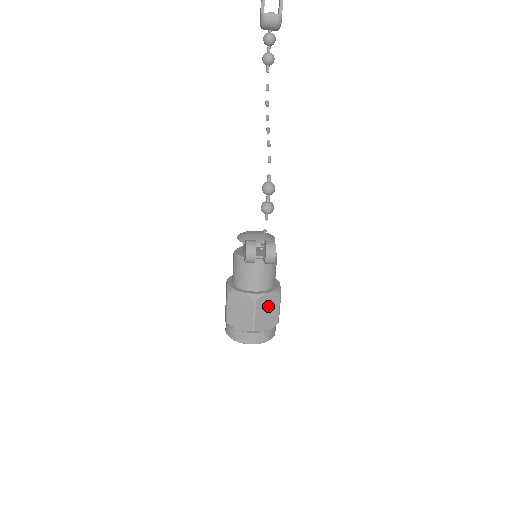
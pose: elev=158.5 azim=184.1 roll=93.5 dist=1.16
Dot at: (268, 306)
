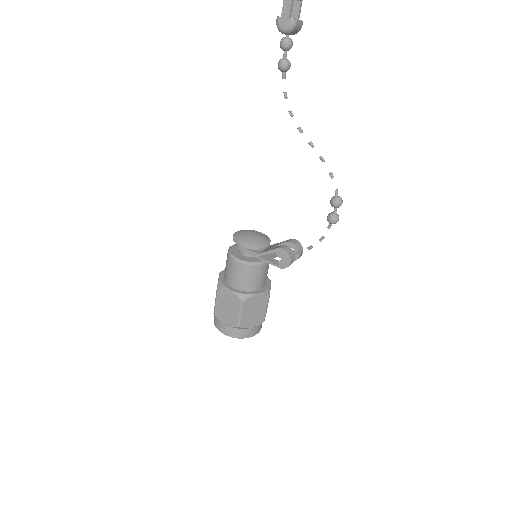
Dot at: occluded
